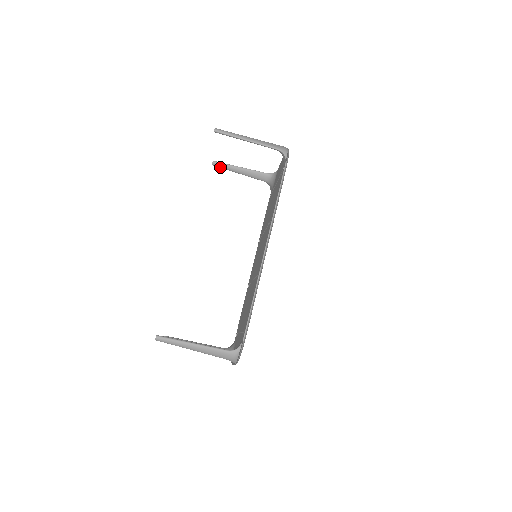
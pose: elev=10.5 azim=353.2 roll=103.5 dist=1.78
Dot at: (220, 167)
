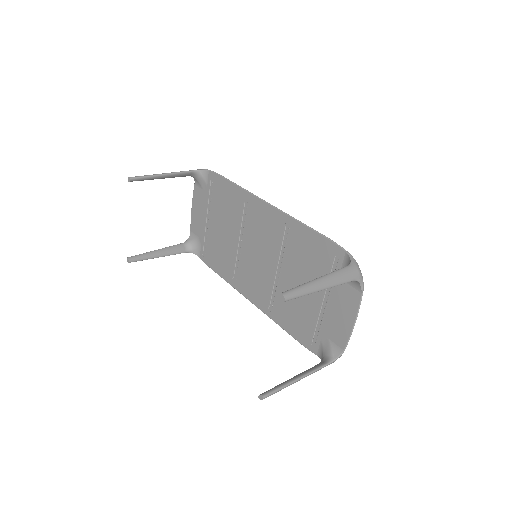
Dot at: (138, 260)
